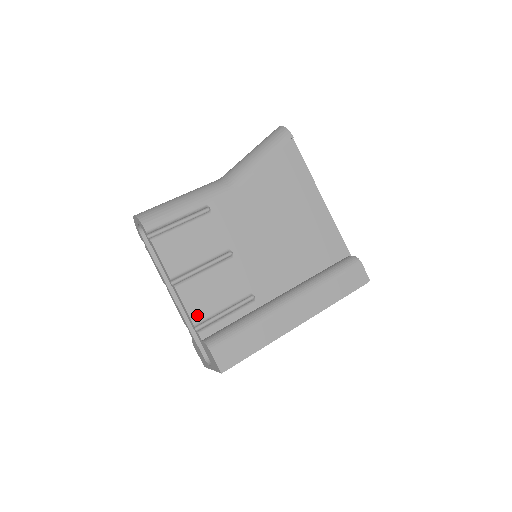
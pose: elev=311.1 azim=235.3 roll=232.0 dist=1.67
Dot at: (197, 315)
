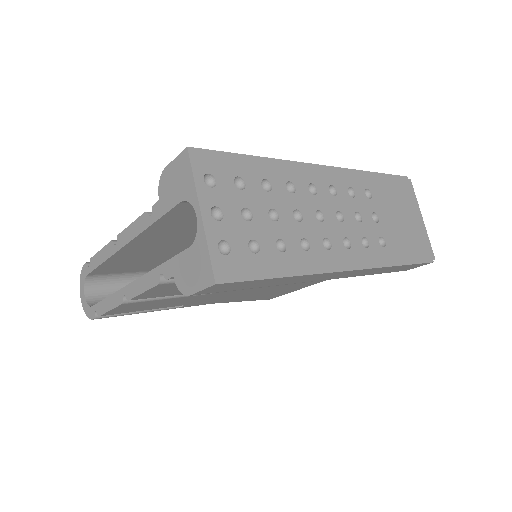
Dot at: occluded
